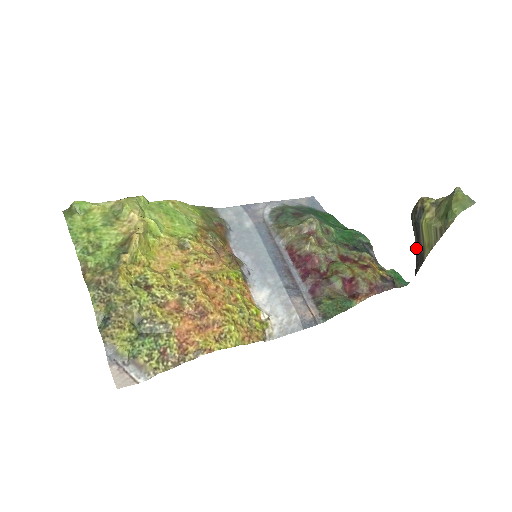
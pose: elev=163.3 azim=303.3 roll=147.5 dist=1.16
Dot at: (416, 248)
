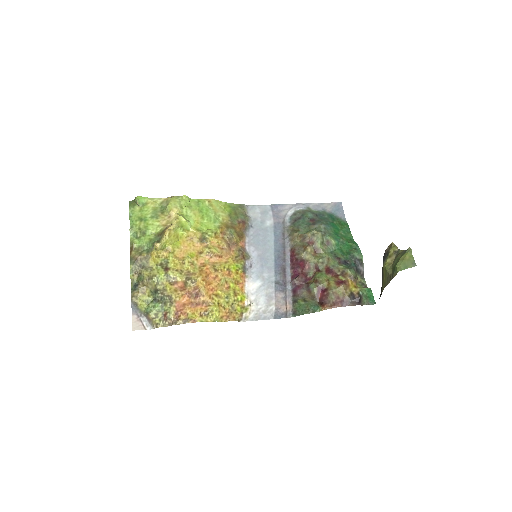
Dot at: occluded
